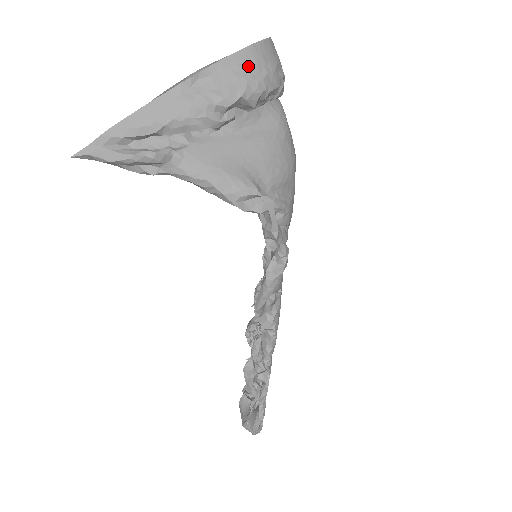
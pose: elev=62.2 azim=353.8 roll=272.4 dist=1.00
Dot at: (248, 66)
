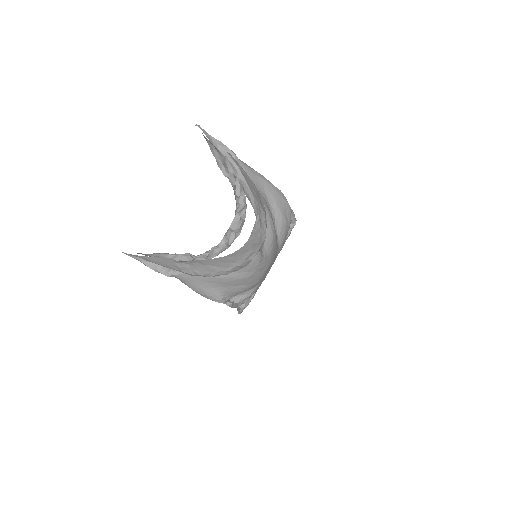
Dot at: (220, 264)
